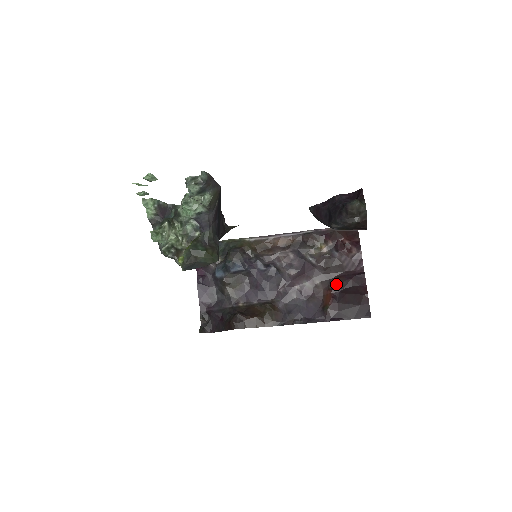
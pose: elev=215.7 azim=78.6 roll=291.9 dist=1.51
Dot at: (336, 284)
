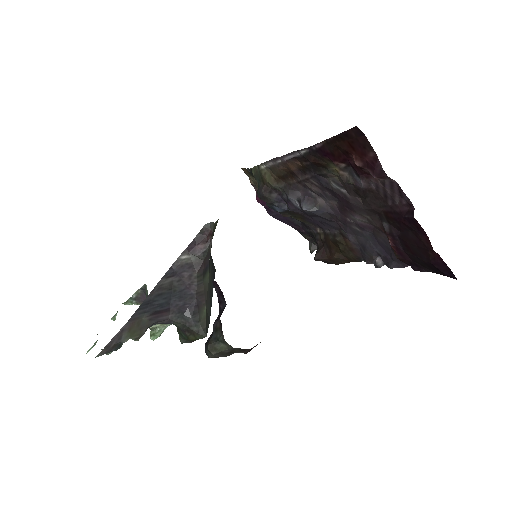
Dot at: (388, 224)
